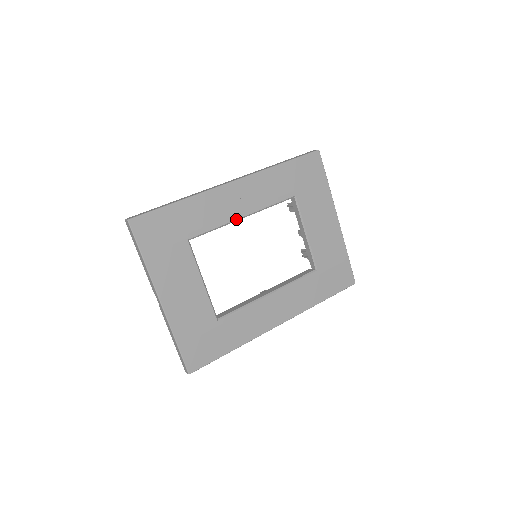
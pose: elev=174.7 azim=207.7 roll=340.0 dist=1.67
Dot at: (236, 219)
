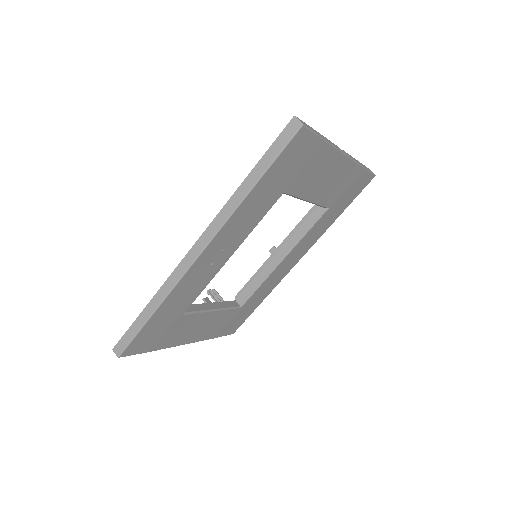
Dot at: occluded
